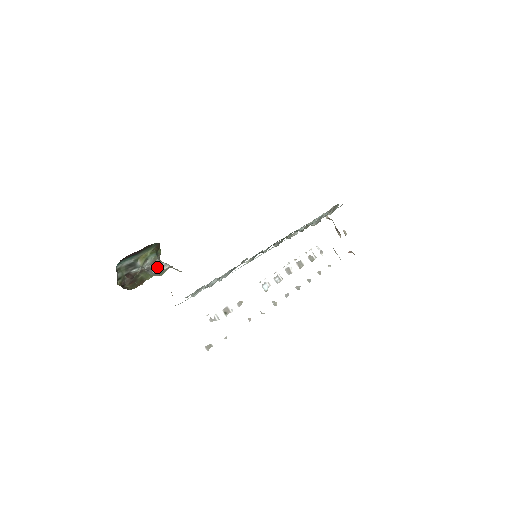
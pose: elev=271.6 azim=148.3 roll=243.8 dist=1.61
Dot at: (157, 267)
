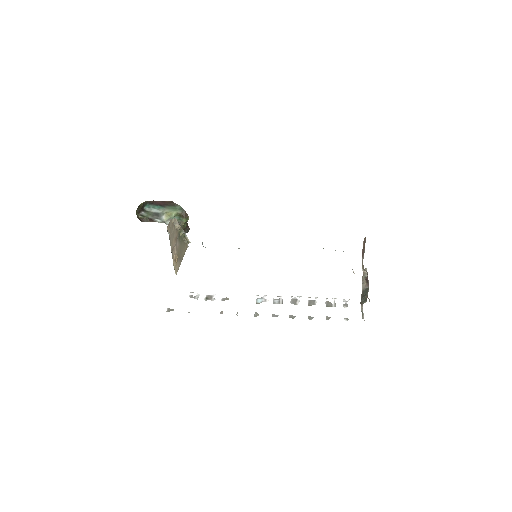
Dot at: occluded
